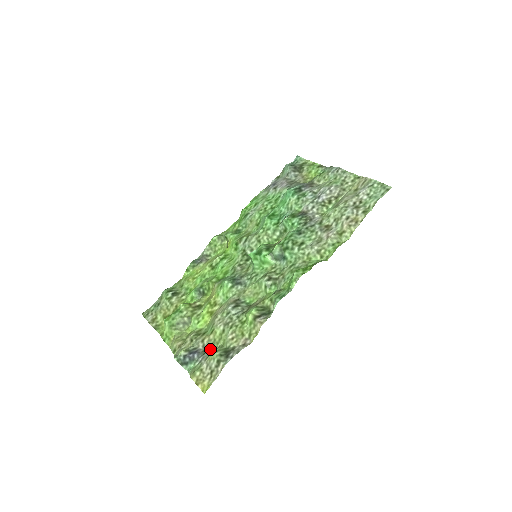
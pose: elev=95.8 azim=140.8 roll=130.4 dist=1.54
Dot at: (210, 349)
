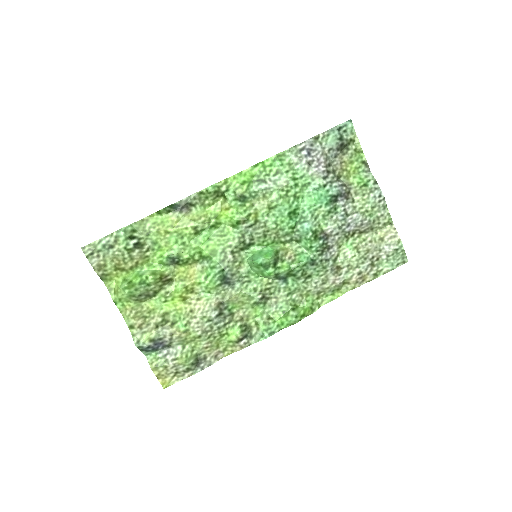
Dot at: (178, 345)
